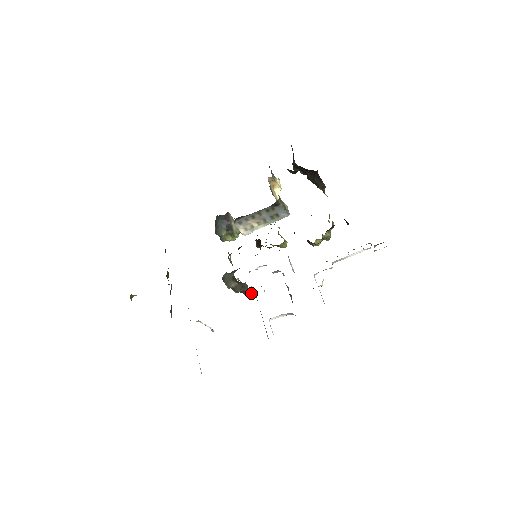
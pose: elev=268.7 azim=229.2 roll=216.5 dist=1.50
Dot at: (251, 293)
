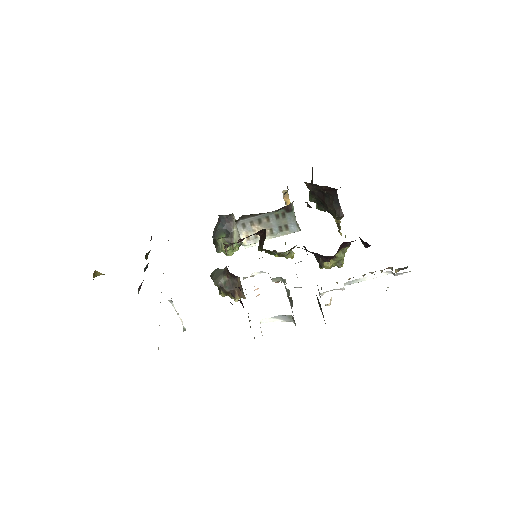
Dot at: (242, 294)
